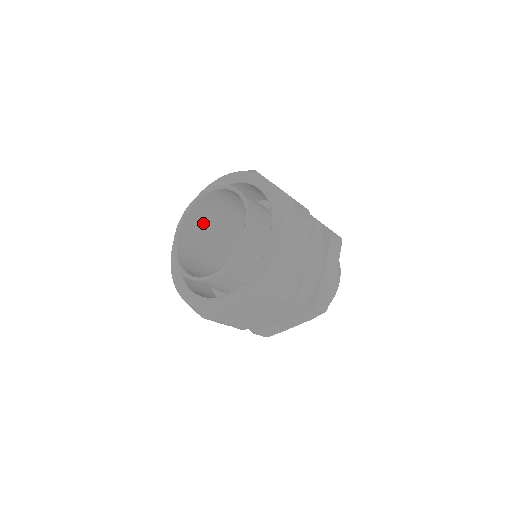
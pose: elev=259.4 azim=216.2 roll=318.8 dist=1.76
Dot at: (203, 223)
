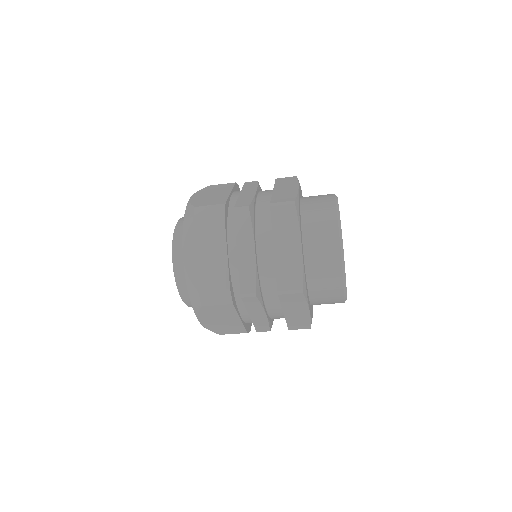
Dot at: occluded
